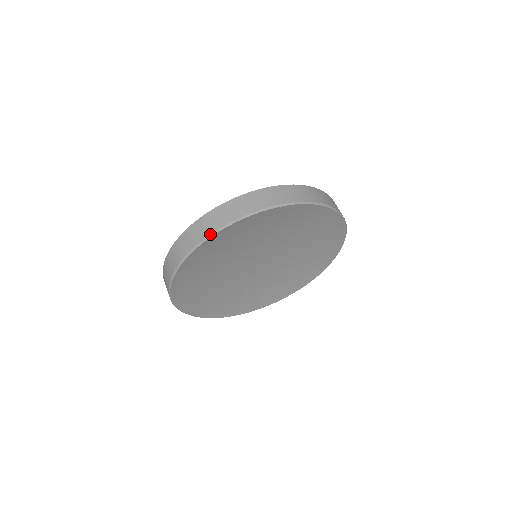
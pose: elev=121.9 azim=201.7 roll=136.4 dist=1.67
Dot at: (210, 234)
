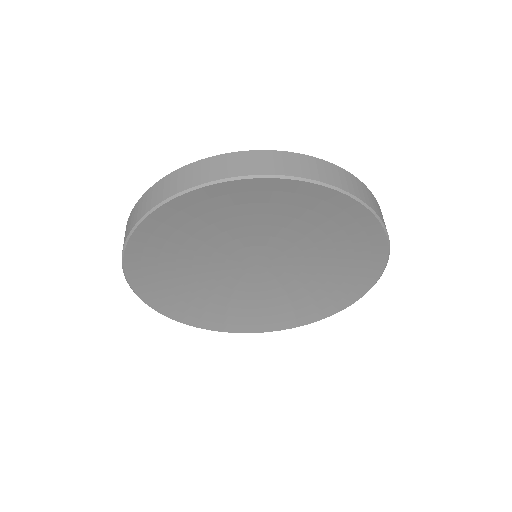
Dot at: (180, 191)
